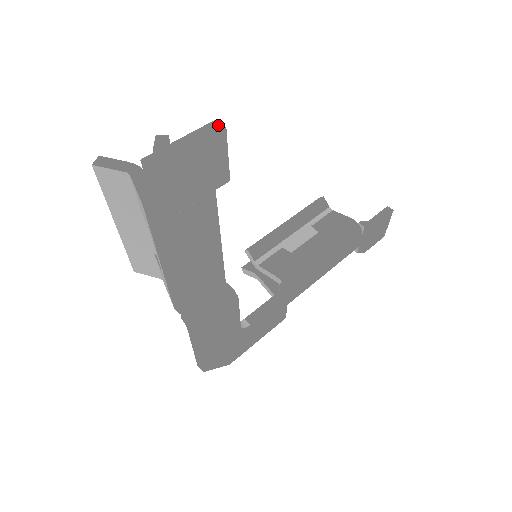
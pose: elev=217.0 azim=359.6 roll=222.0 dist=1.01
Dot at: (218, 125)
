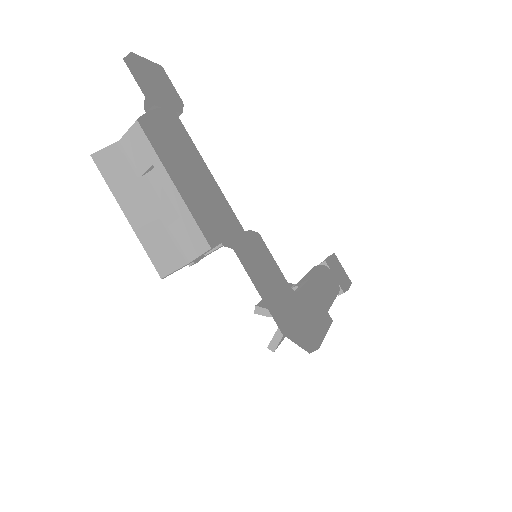
Dot at: occluded
